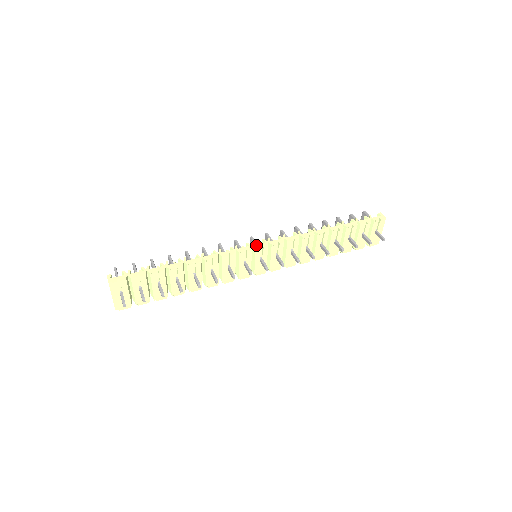
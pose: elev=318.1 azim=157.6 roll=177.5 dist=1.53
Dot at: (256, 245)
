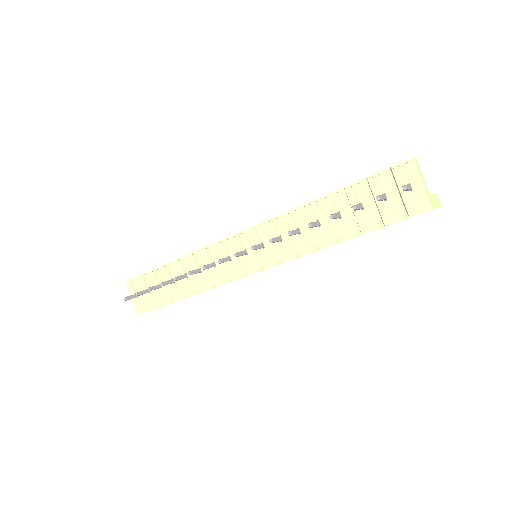
Dot at: (237, 233)
